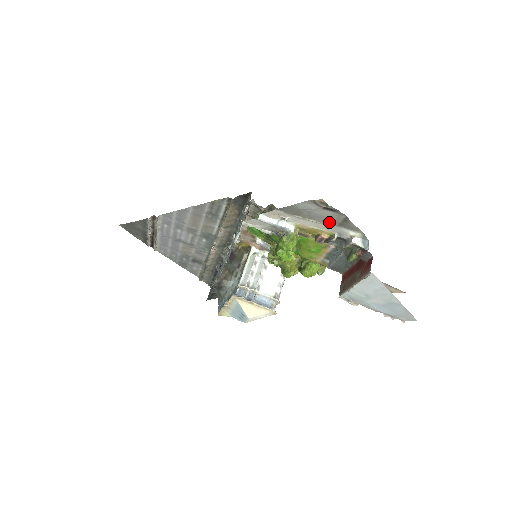
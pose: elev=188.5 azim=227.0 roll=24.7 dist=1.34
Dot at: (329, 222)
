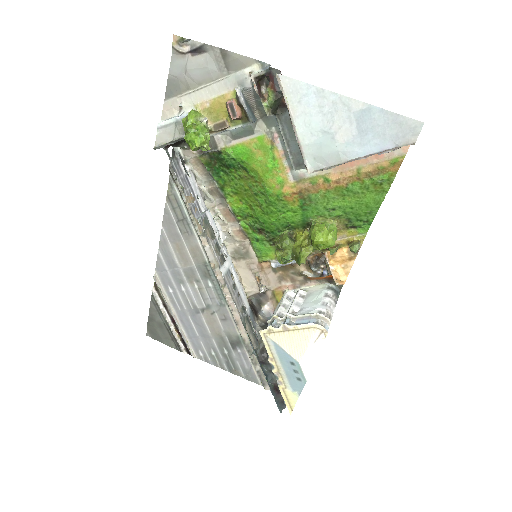
Dot at: (217, 75)
